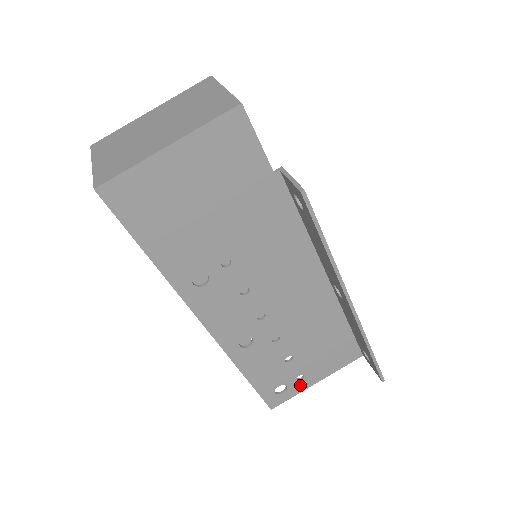
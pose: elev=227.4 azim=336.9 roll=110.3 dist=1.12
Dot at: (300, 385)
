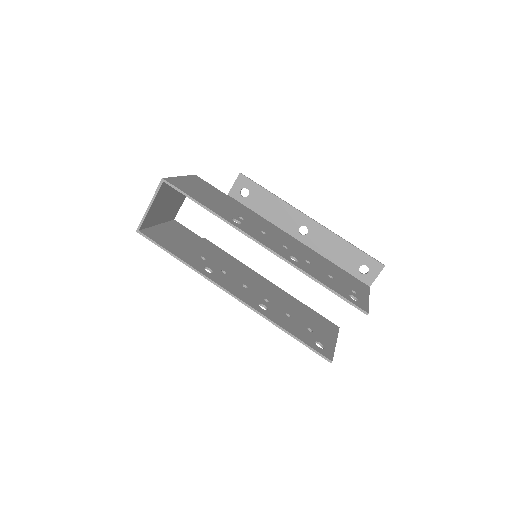
Dot at: (361, 298)
